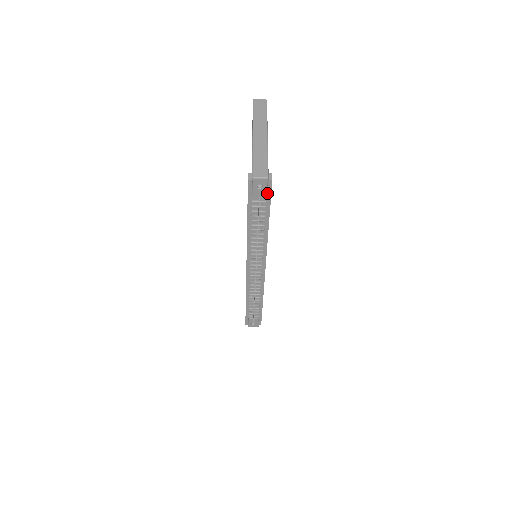
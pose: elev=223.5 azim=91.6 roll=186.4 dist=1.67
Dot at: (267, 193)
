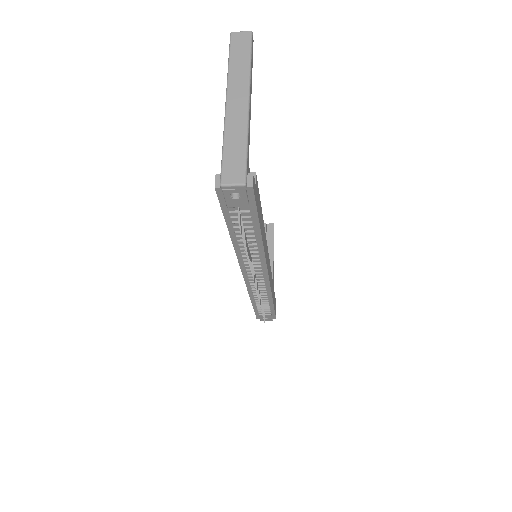
Dot at: (249, 202)
